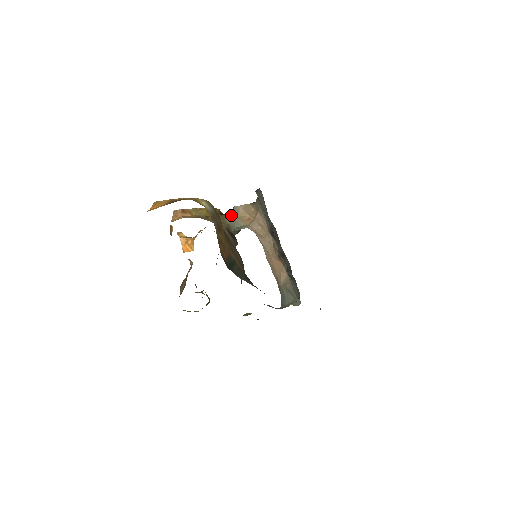
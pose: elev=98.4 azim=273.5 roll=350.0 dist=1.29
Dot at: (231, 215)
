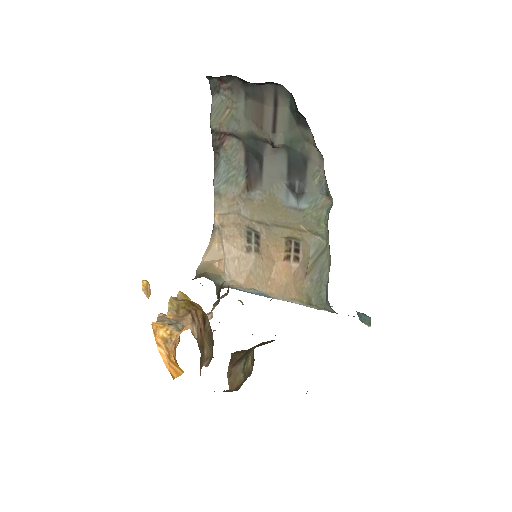
Dot at: (199, 275)
